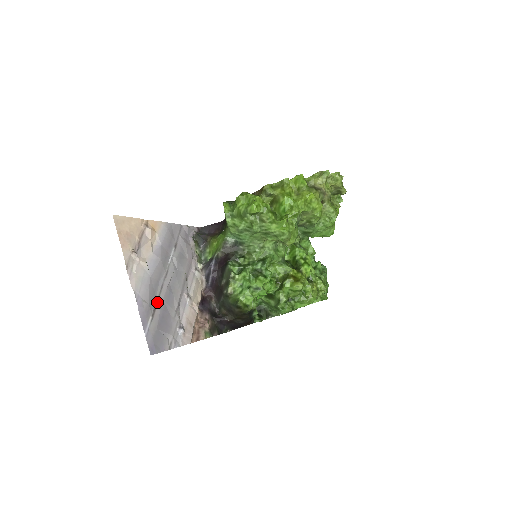
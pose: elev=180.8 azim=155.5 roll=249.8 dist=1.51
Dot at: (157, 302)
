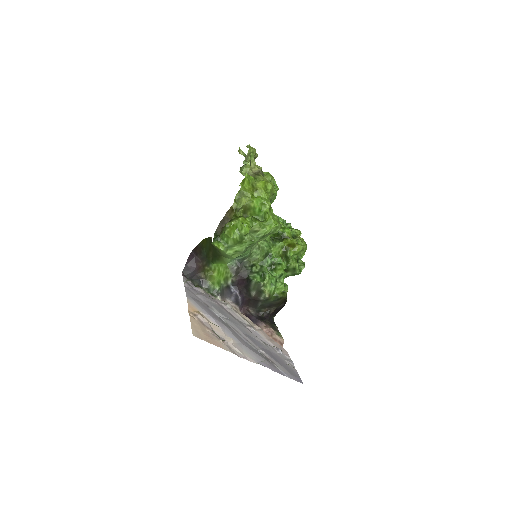
Dot at: (261, 352)
